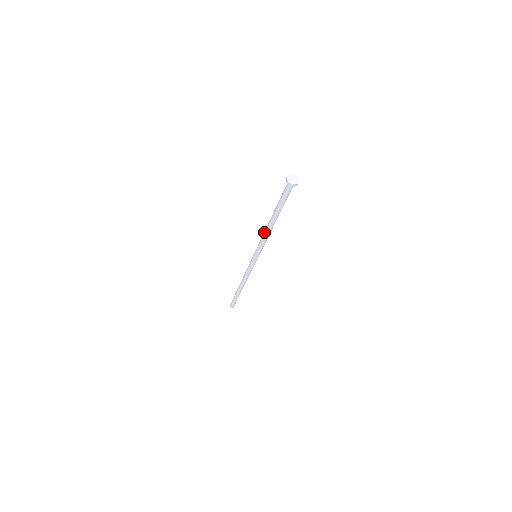
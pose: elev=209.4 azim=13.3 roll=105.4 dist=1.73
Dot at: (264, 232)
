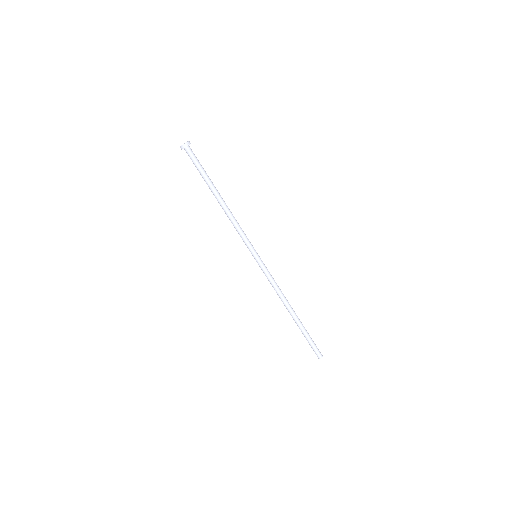
Dot at: (229, 219)
